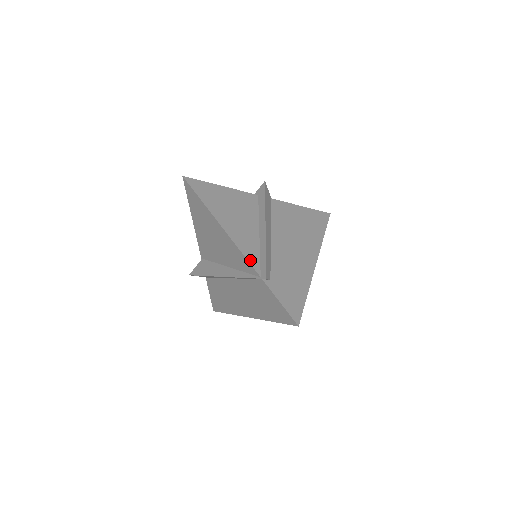
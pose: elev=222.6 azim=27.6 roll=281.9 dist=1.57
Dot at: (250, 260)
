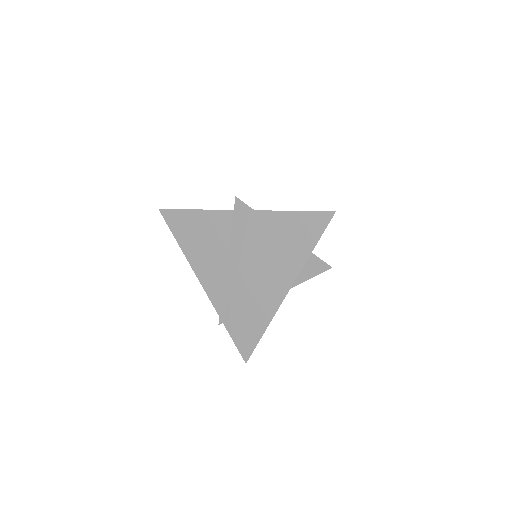
Dot at: (212, 300)
